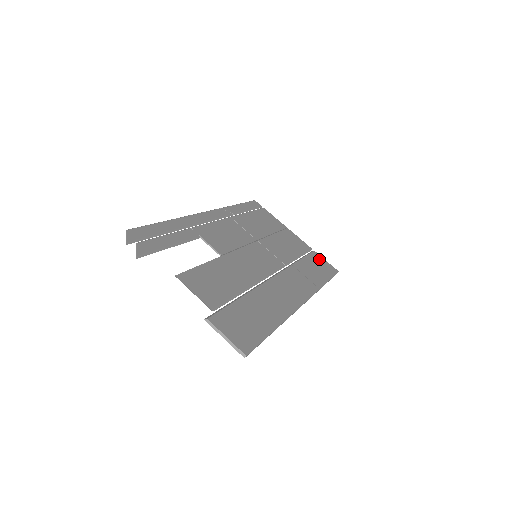
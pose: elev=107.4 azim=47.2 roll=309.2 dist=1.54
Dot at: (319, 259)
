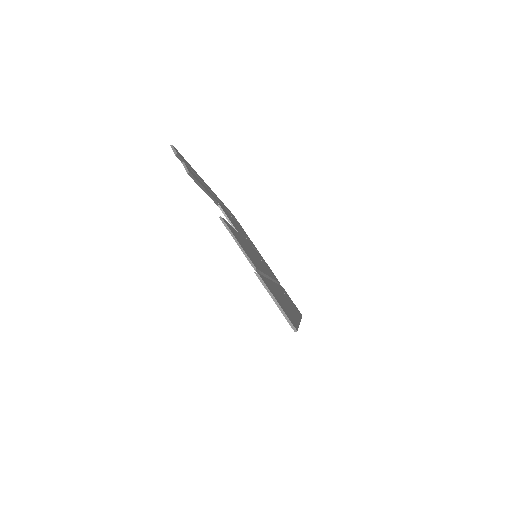
Dot at: occluded
